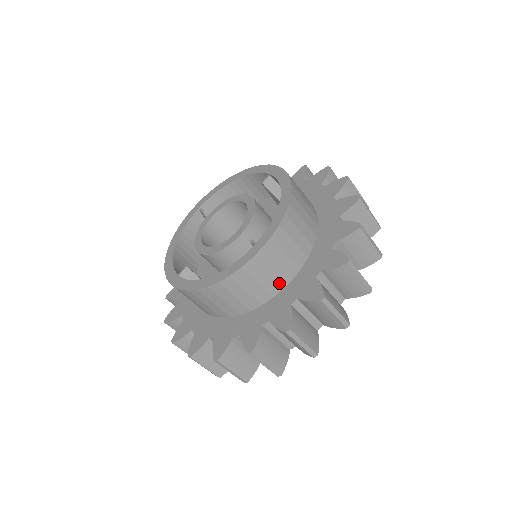
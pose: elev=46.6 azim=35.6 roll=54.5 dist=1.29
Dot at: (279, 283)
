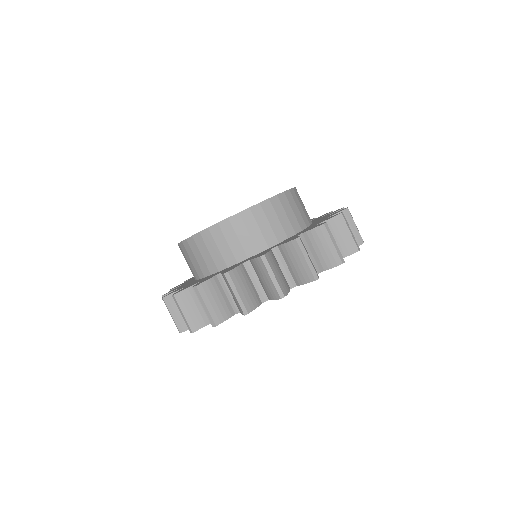
Dot at: (245, 251)
